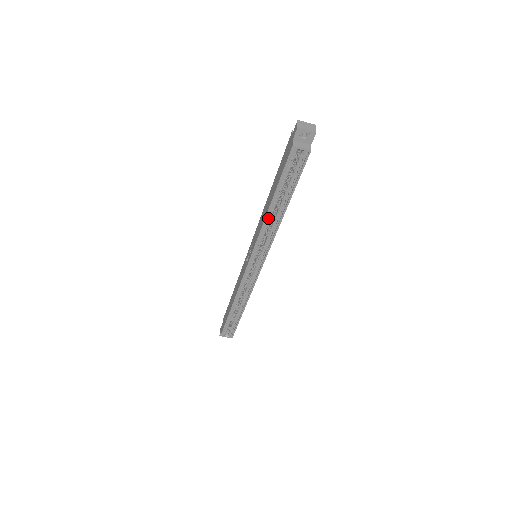
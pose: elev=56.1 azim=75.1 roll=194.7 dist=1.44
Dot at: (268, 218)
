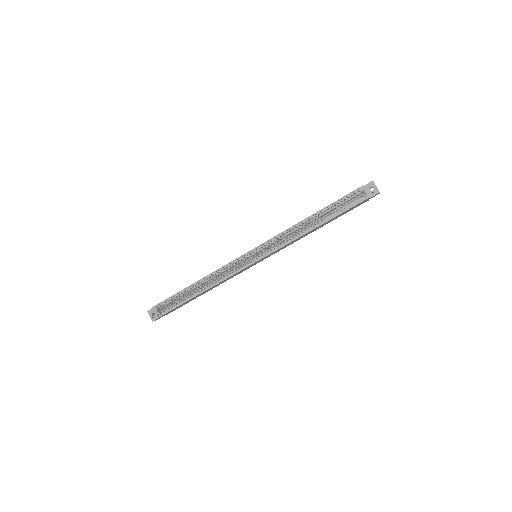
Dot at: (299, 226)
